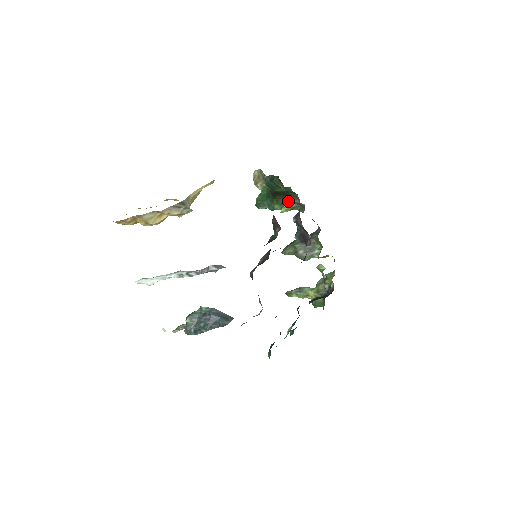
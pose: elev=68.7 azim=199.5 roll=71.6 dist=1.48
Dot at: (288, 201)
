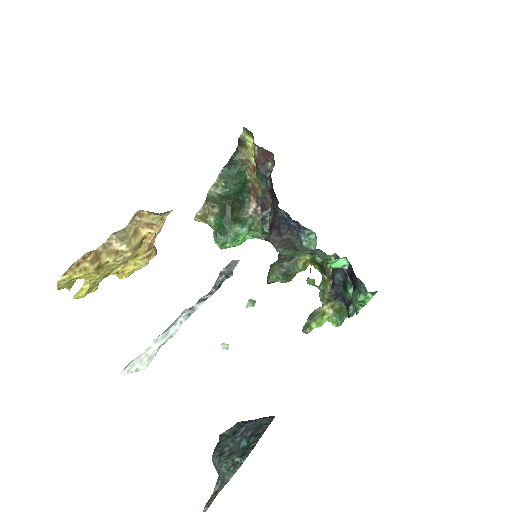
Dot at: (254, 172)
